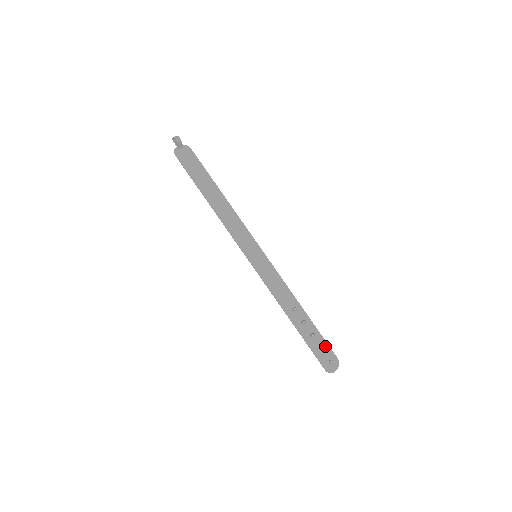
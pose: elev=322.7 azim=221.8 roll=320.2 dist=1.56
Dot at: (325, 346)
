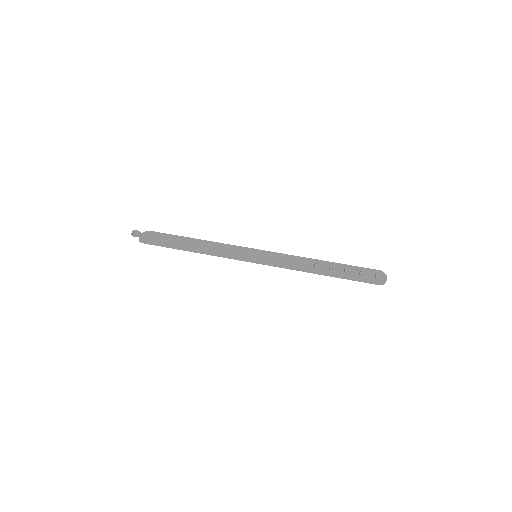
Dot at: (362, 270)
